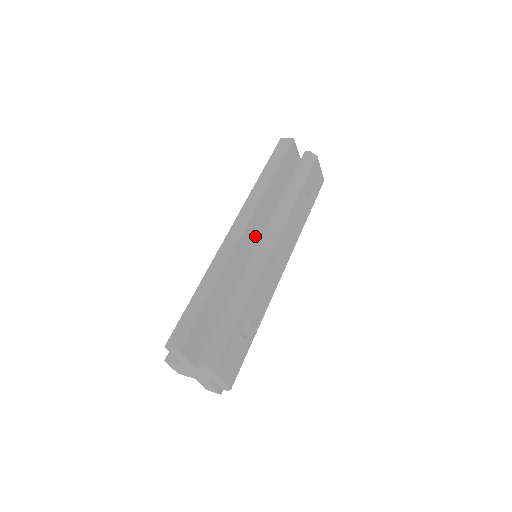
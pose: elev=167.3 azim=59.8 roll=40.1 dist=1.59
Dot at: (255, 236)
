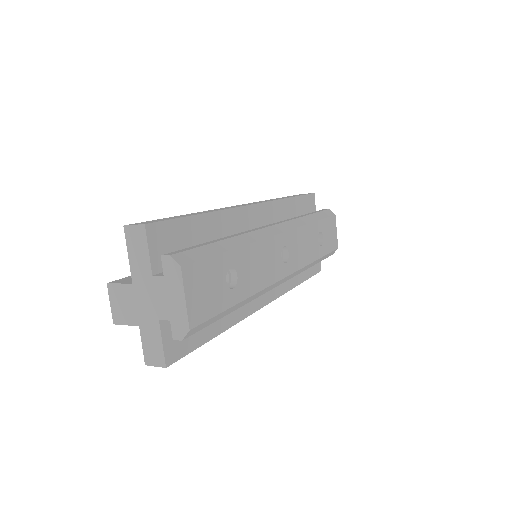
Dot at: occluded
